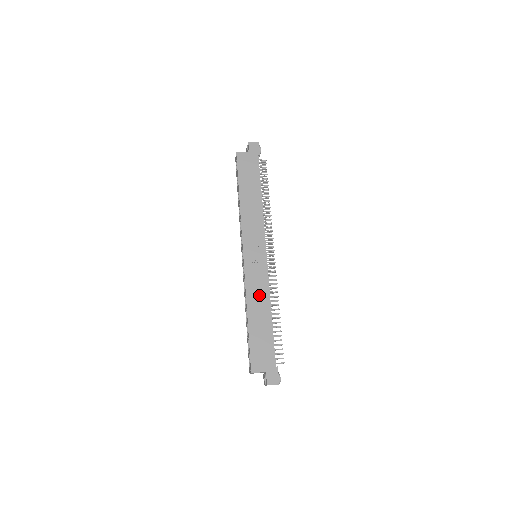
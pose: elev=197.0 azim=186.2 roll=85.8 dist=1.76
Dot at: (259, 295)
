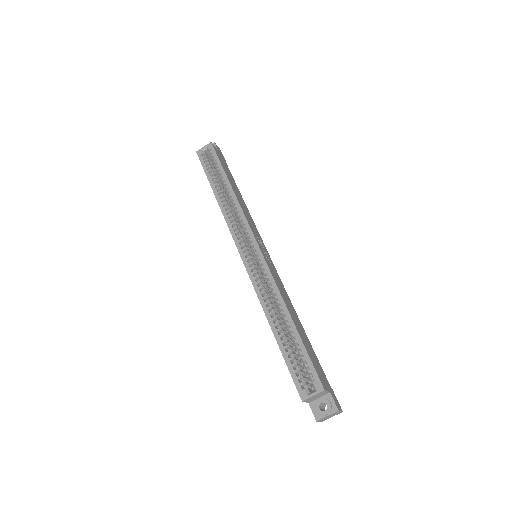
Dot at: (286, 296)
